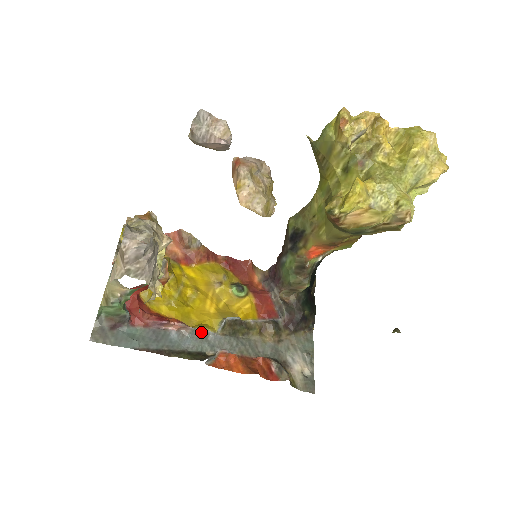
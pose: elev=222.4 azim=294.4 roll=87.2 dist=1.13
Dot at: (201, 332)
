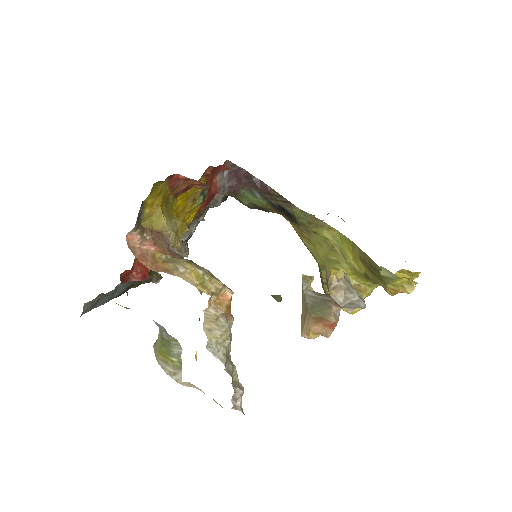
Dot at: occluded
